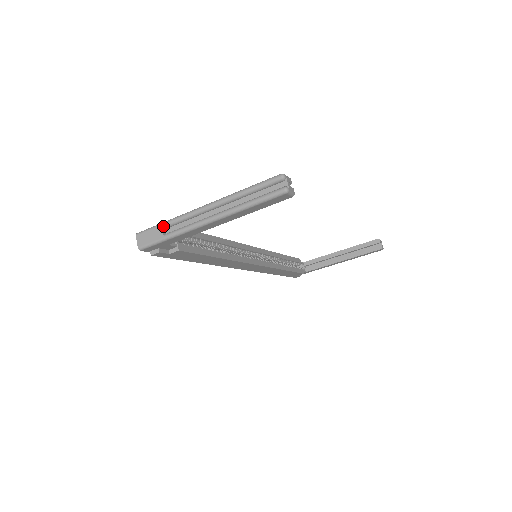
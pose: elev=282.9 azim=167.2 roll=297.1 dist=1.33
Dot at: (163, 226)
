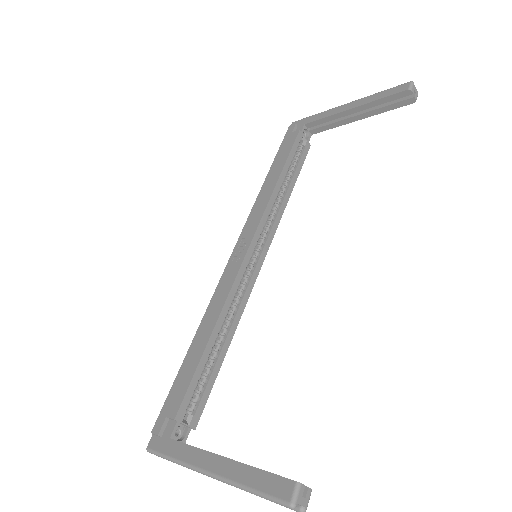
Dot at: (172, 461)
